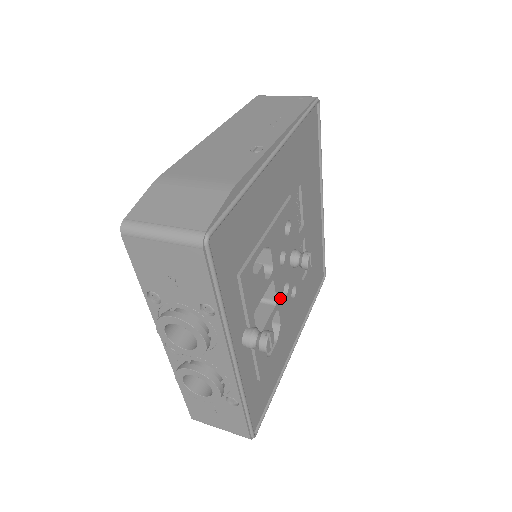
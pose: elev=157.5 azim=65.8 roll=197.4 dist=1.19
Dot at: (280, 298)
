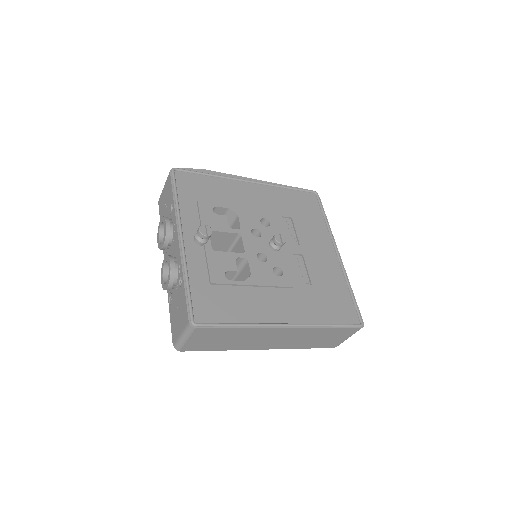
Dot at: (251, 255)
